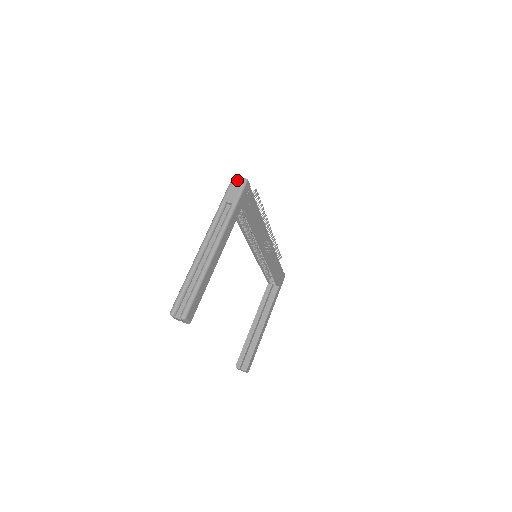
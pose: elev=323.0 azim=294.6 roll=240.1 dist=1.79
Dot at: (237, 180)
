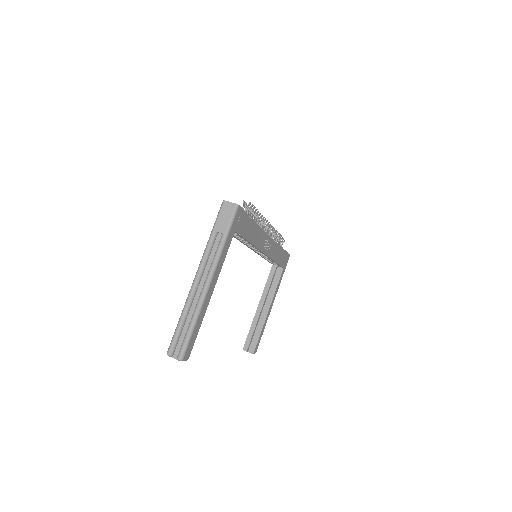
Dot at: (227, 206)
